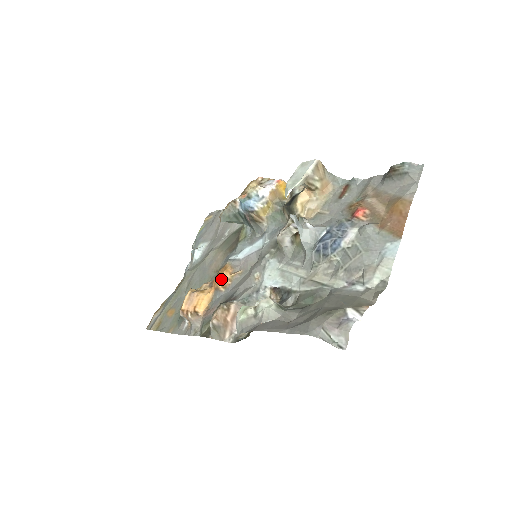
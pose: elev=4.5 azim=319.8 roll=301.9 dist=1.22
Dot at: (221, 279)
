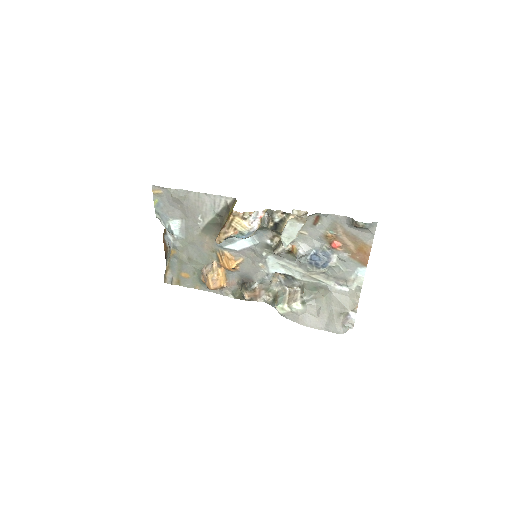
Dot at: (232, 269)
